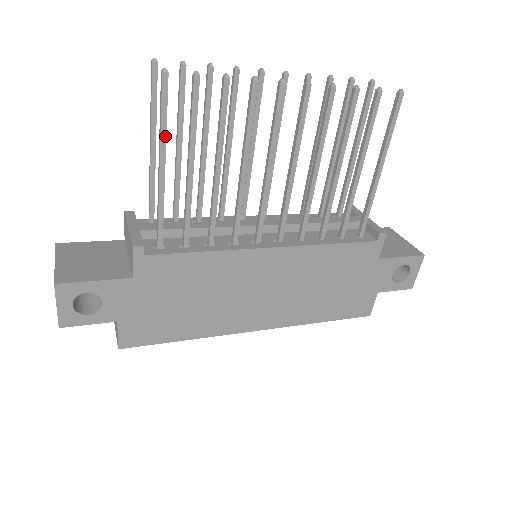
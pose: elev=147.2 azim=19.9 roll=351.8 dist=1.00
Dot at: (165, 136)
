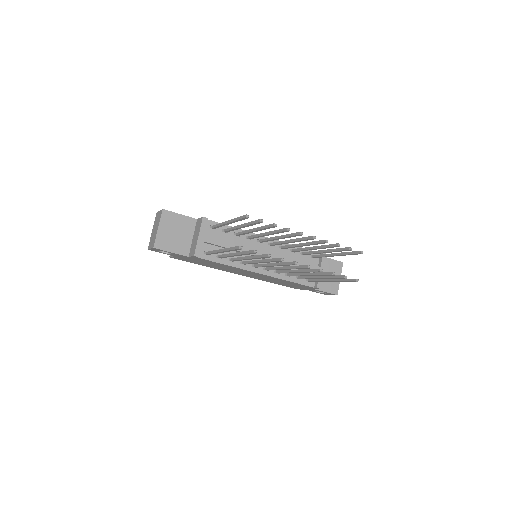
Dot at: (229, 251)
